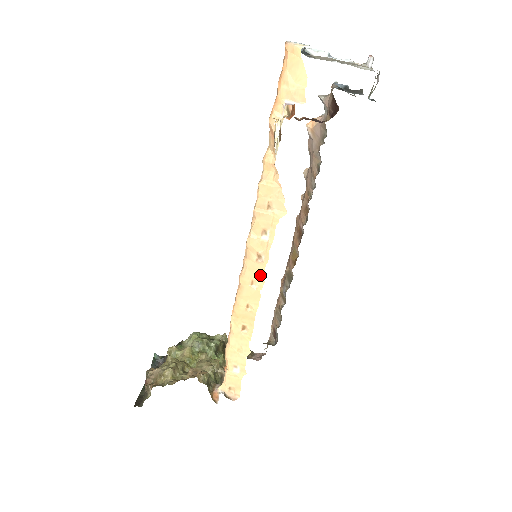
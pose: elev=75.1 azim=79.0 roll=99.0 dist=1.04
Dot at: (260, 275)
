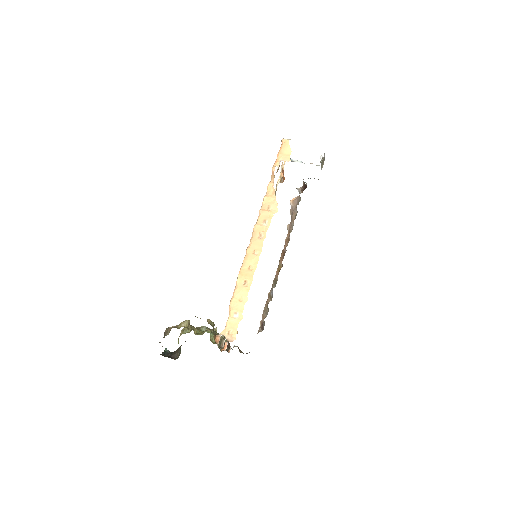
Dot at: (260, 246)
